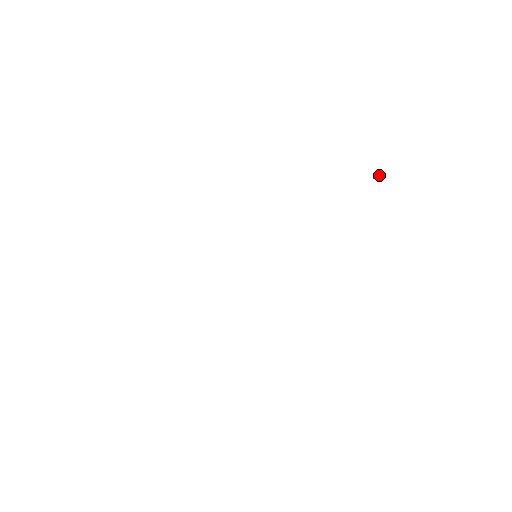
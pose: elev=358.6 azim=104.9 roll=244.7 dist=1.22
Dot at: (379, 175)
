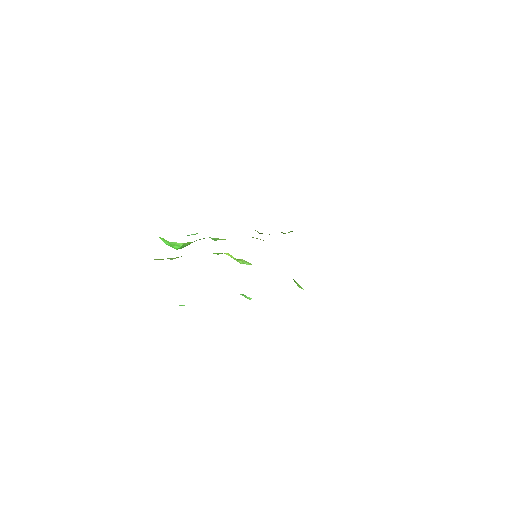
Dot at: occluded
